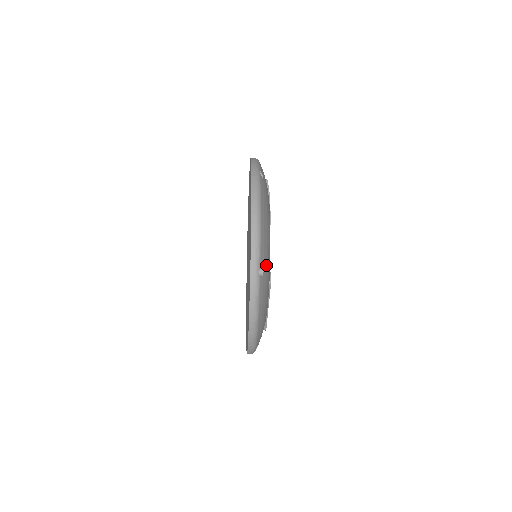
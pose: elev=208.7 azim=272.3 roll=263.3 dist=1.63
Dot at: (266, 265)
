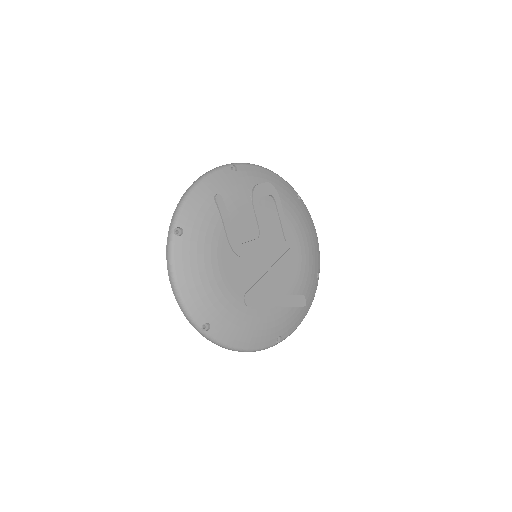
Dot at: (213, 315)
